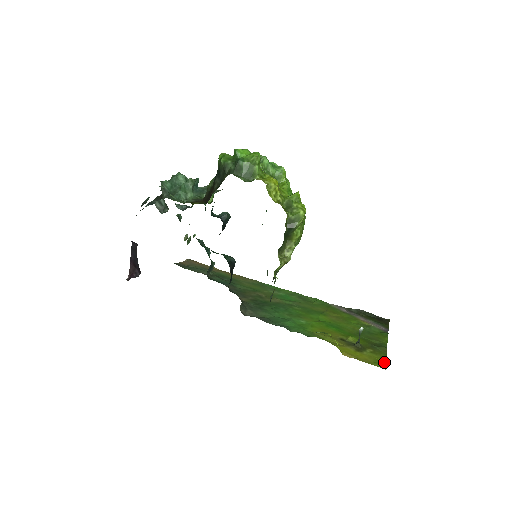
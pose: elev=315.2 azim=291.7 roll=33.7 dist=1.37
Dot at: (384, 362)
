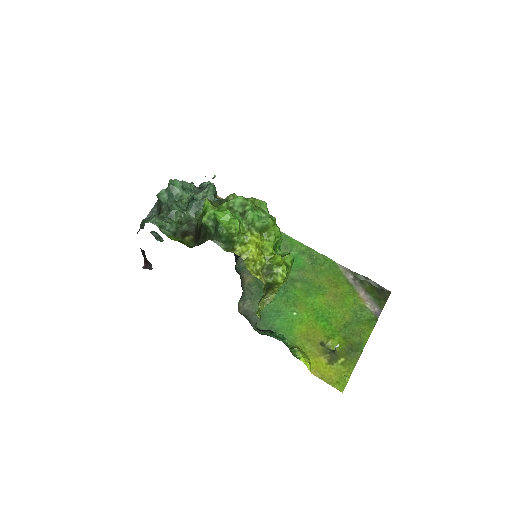
Dot at: (347, 380)
